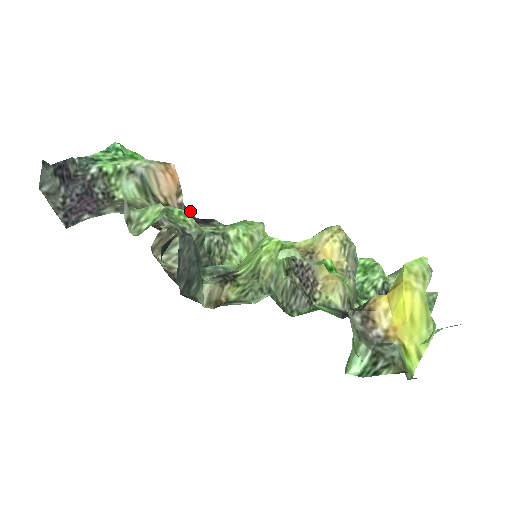
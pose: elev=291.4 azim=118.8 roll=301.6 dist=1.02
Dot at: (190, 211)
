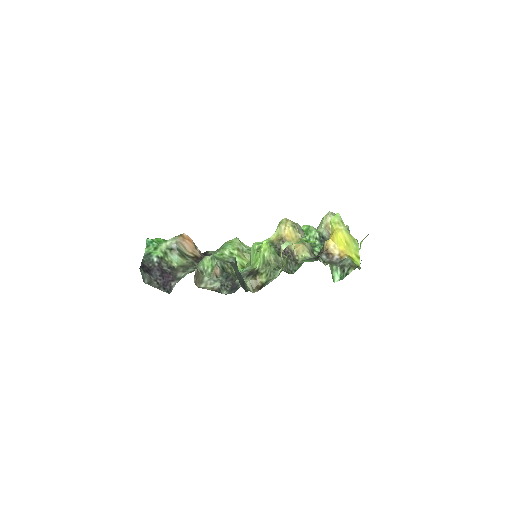
Dot at: occluded
